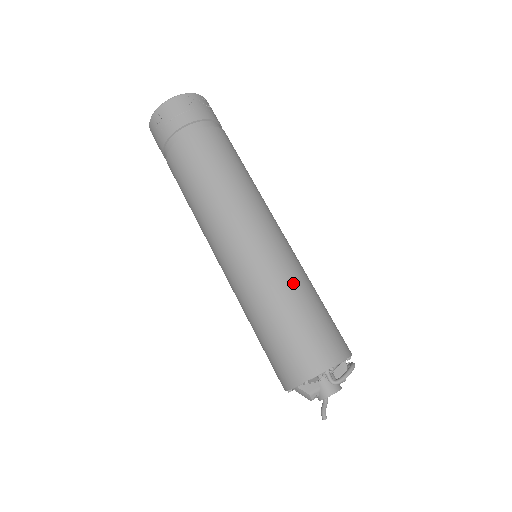
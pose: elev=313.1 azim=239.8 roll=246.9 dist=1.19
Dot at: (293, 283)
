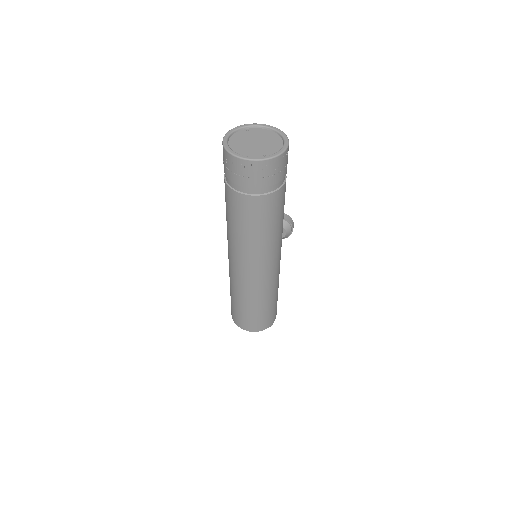
Dot at: (257, 299)
